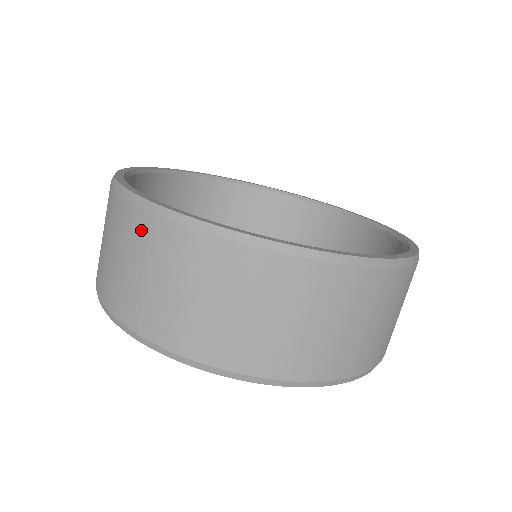
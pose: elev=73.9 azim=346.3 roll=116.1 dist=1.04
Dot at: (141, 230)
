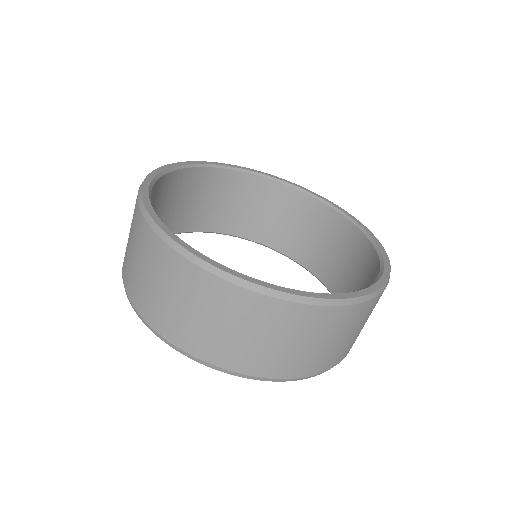
Dot at: (186, 276)
